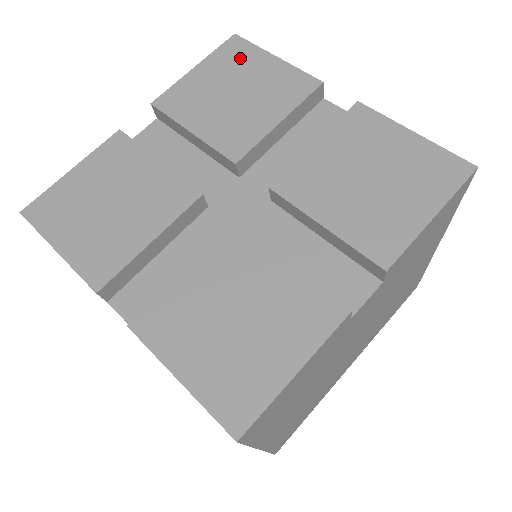
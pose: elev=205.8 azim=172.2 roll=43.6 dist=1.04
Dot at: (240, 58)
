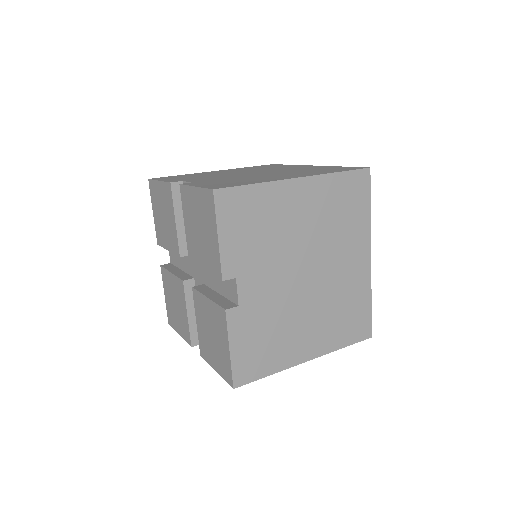
Dot at: (208, 212)
